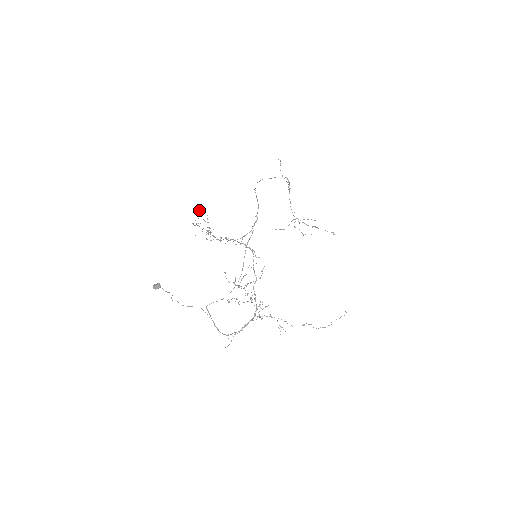
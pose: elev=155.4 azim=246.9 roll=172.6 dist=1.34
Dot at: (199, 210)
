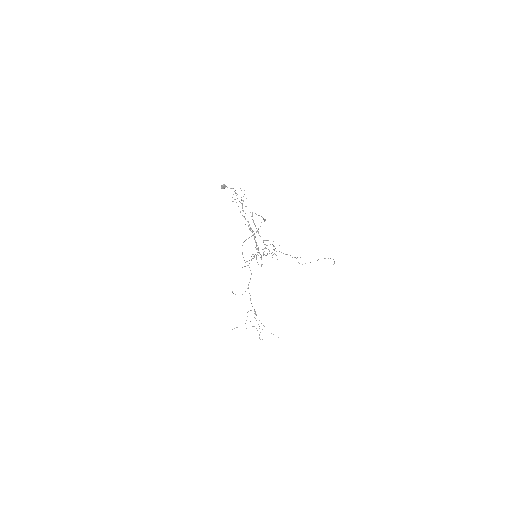
Dot at: occluded
